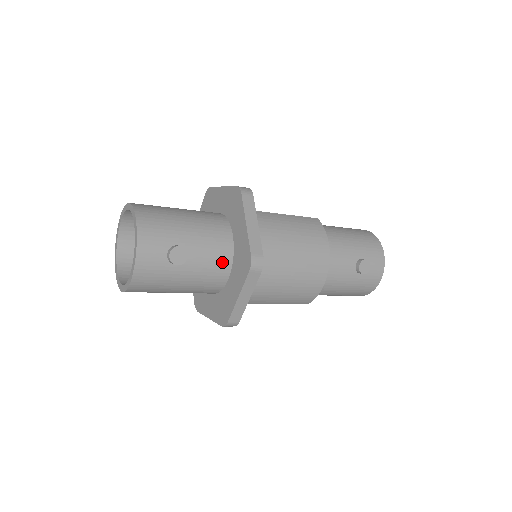
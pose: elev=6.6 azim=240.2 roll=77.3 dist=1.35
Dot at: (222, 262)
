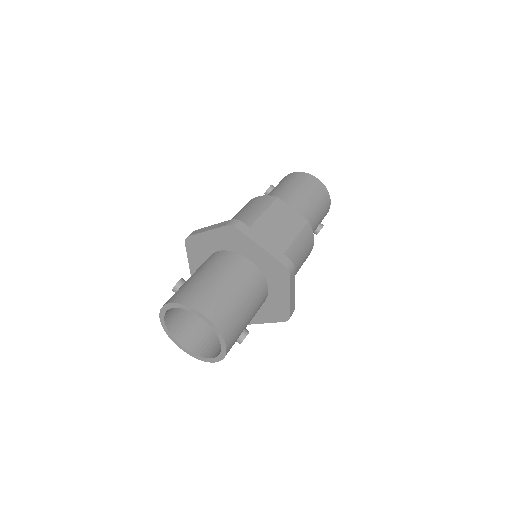
Dot at: occluded
